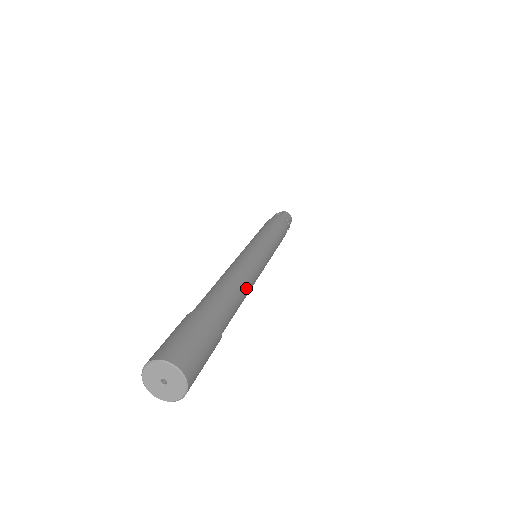
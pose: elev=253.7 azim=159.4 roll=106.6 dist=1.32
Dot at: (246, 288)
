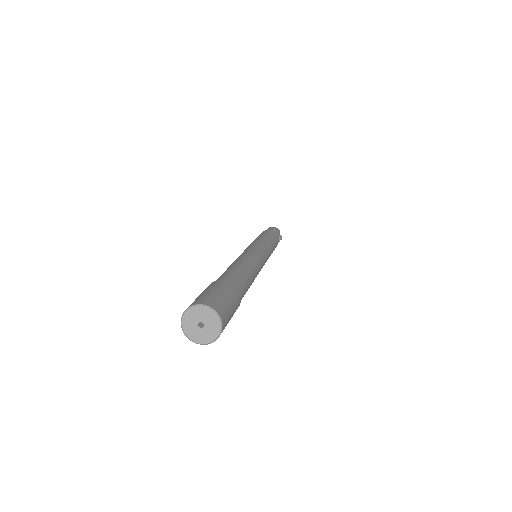
Dot at: (250, 265)
